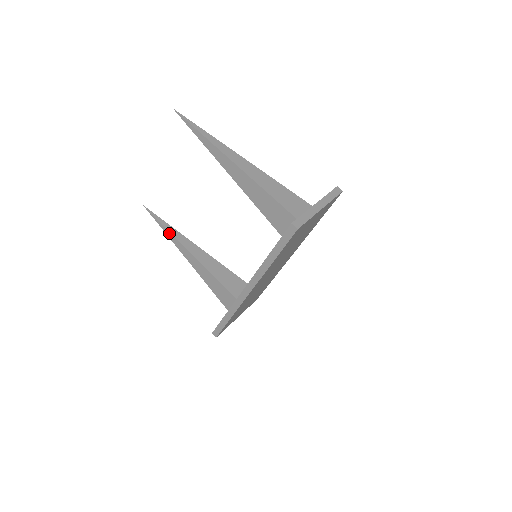
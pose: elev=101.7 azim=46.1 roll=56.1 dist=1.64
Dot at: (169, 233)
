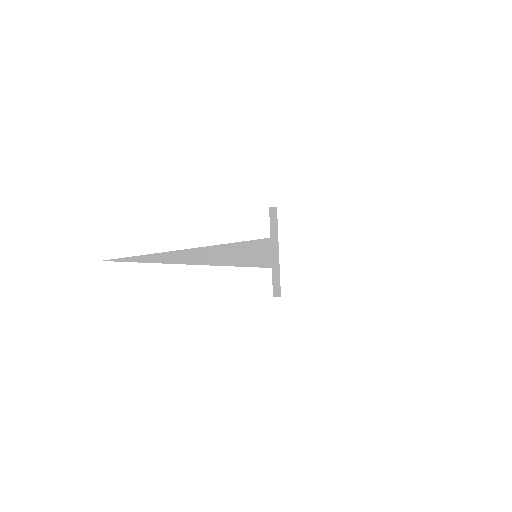
Dot at: occluded
